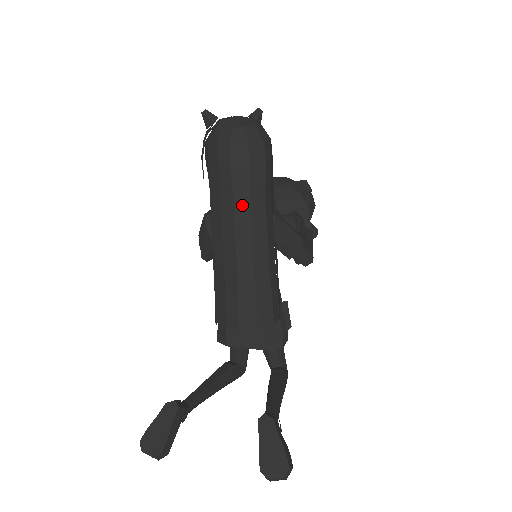
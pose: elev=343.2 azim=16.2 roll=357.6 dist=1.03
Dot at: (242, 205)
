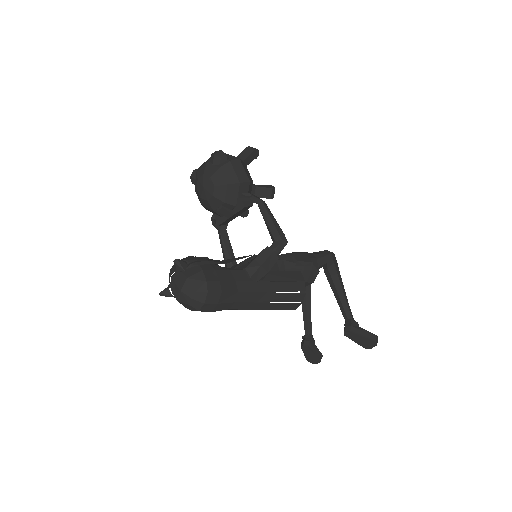
Dot at: (235, 306)
